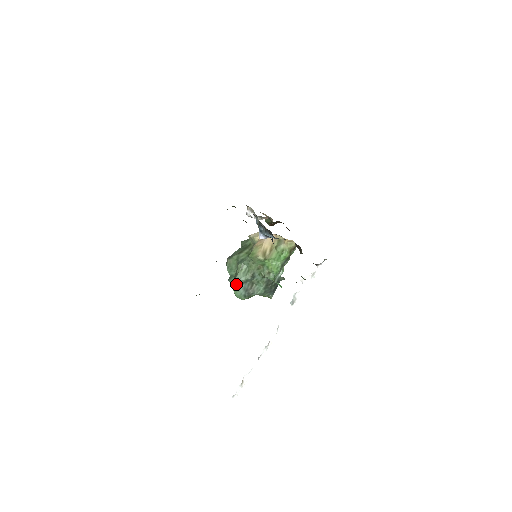
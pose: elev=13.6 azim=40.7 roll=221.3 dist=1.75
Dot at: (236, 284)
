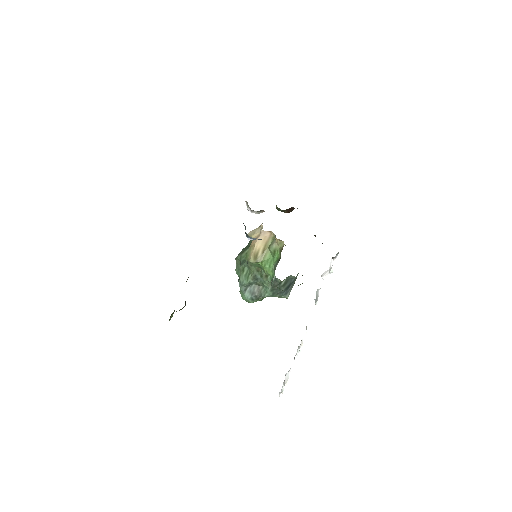
Dot at: (240, 287)
